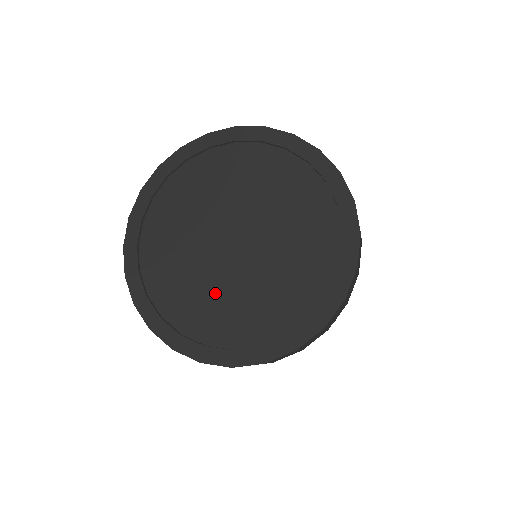
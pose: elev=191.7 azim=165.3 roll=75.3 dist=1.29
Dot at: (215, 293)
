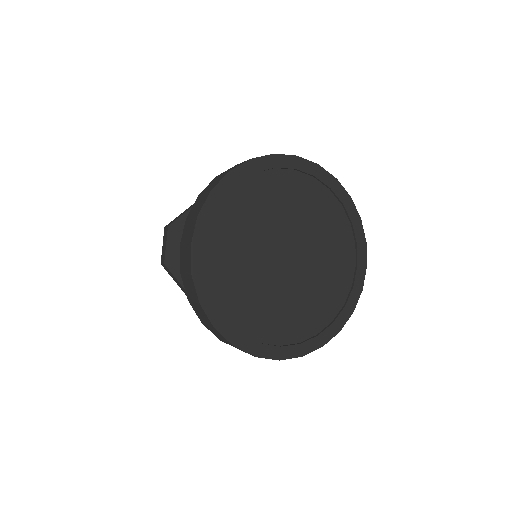
Dot at: (290, 303)
